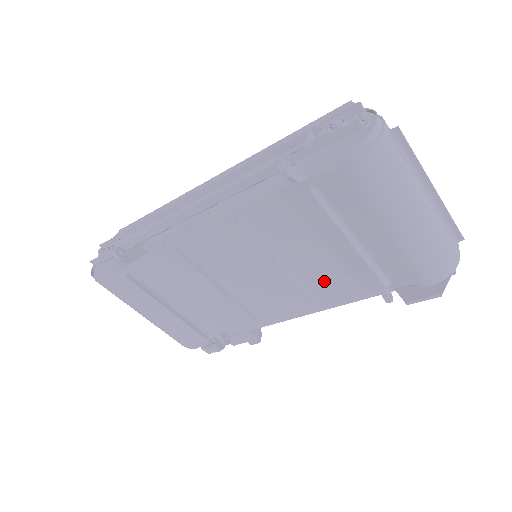
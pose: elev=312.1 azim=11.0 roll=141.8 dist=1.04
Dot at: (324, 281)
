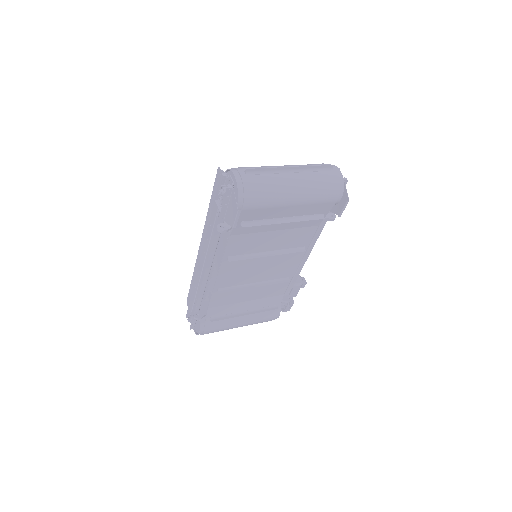
Dot at: (295, 240)
